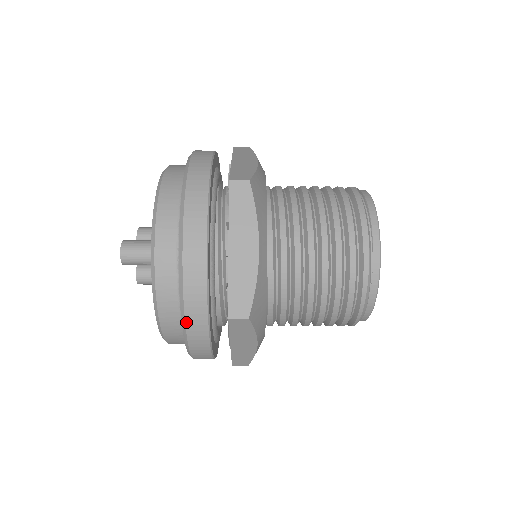
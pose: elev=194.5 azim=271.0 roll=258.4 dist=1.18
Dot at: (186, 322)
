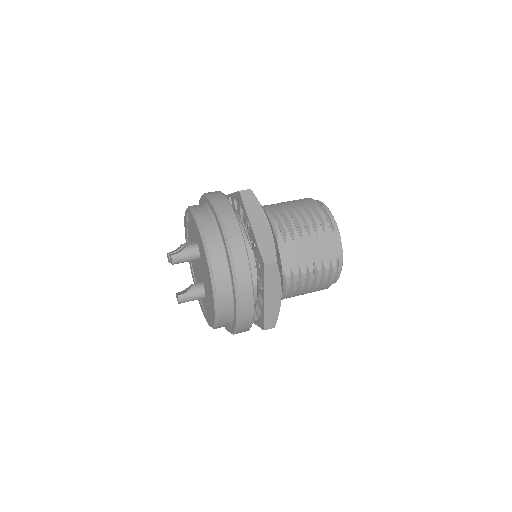
Dot at: occluded
